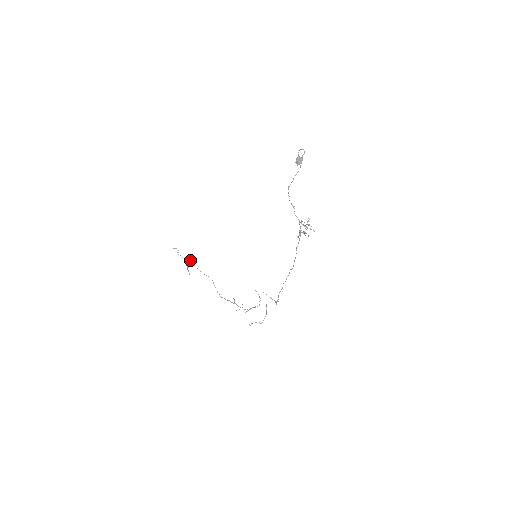
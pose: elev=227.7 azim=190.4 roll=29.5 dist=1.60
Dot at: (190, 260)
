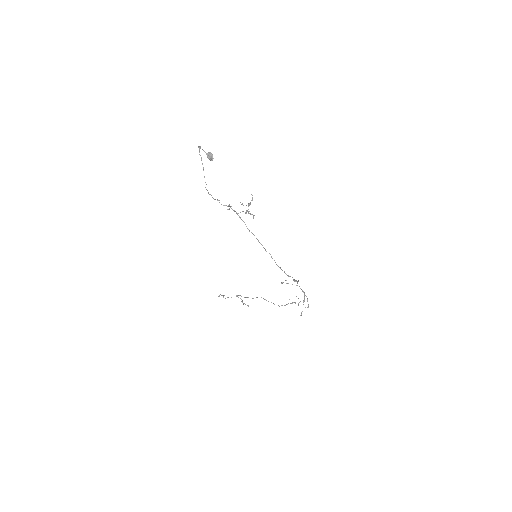
Dot at: (237, 295)
